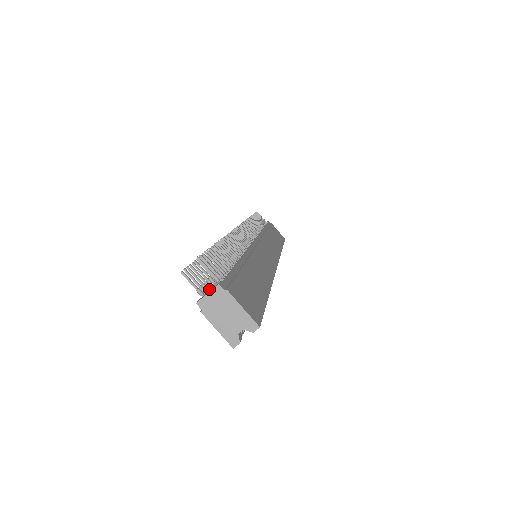
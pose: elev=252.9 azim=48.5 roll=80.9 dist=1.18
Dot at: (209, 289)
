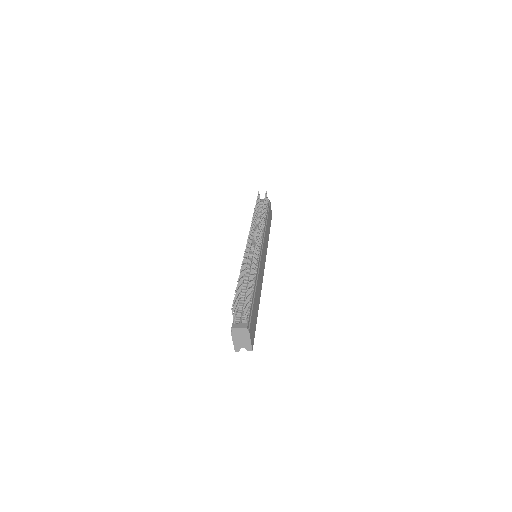
Dot at: (238, 316)
